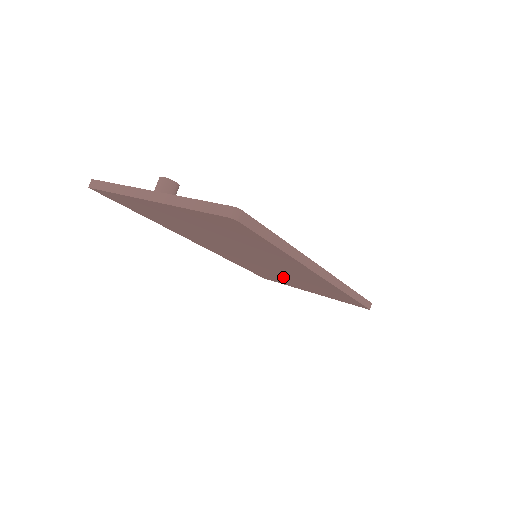
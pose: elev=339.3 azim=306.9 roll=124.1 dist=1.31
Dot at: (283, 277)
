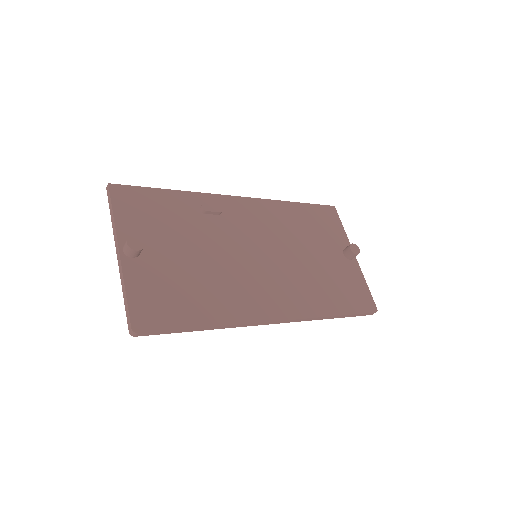
Dot at: occluded
